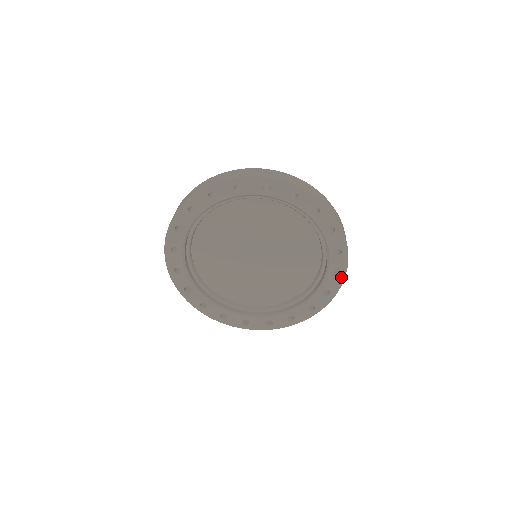
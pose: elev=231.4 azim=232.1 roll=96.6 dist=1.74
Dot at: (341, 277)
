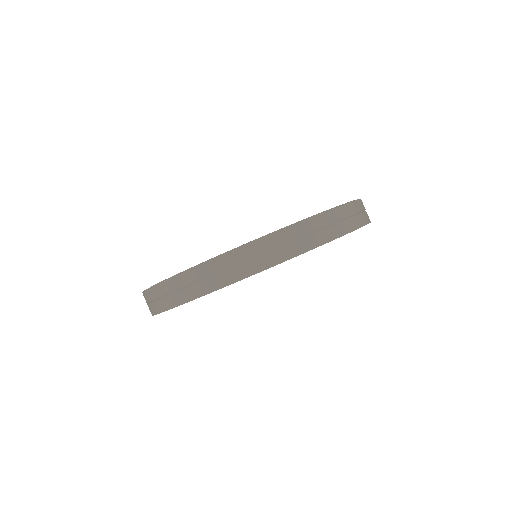
Dot at: occluded
